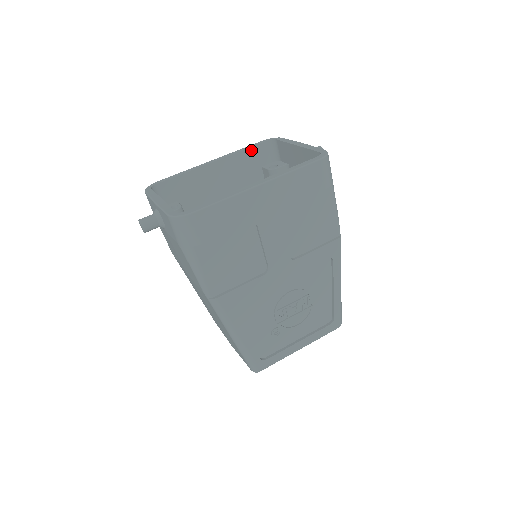
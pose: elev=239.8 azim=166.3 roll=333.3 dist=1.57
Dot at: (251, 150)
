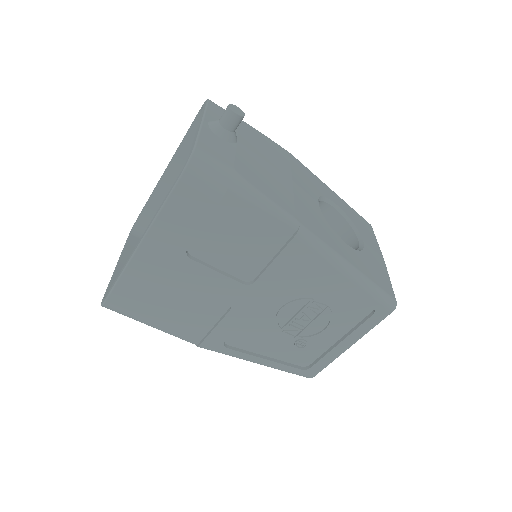
Dot at: (191, 134)
